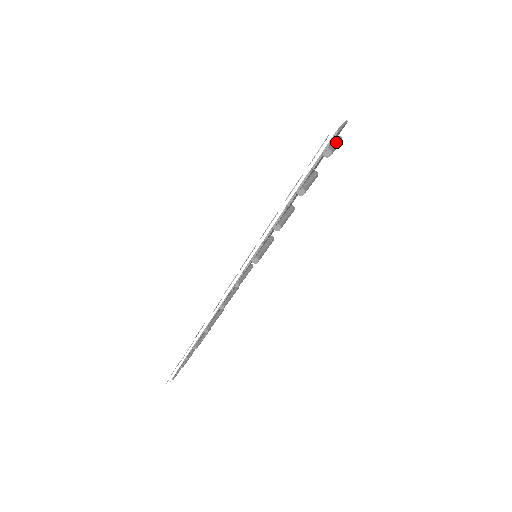
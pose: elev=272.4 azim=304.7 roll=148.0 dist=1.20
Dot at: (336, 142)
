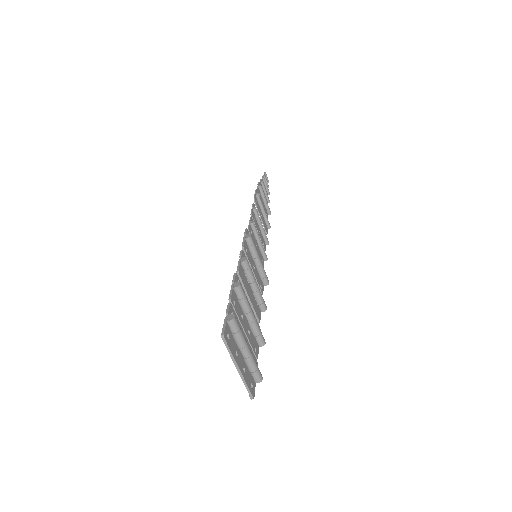
Dot at: (244, 352)
